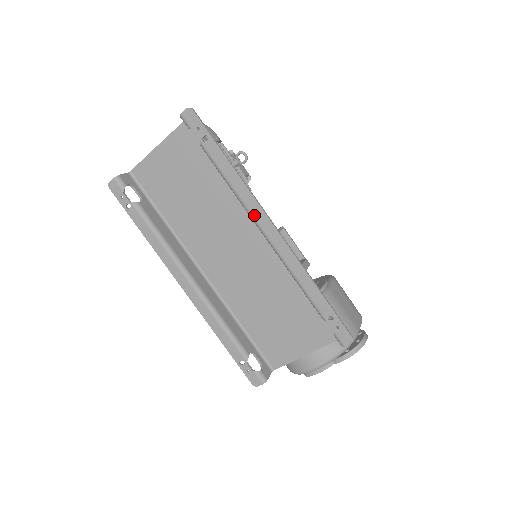
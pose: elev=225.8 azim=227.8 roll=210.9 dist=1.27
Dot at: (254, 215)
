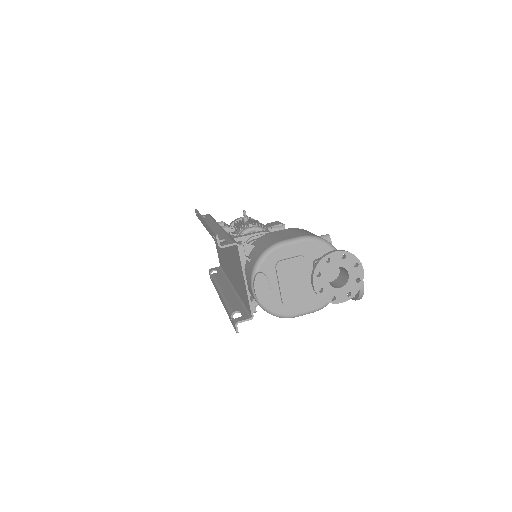
Dot at: (203, 224)
